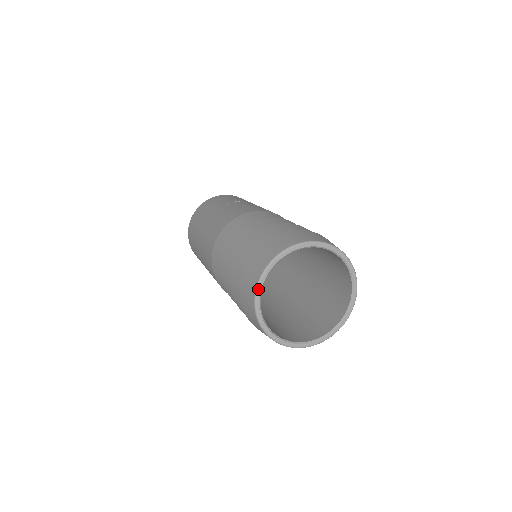
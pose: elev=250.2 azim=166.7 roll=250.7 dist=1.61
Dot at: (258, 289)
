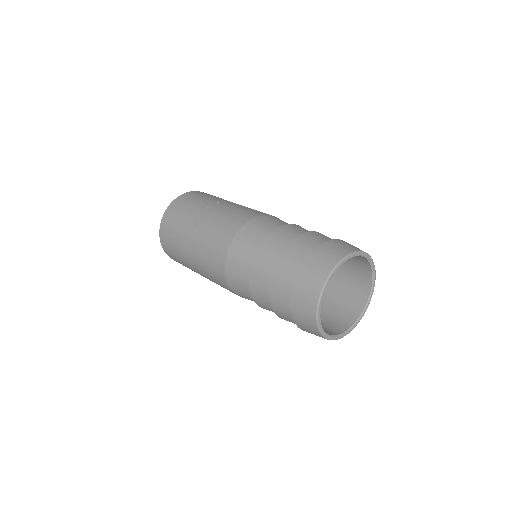
Dot at: (318, 316)
